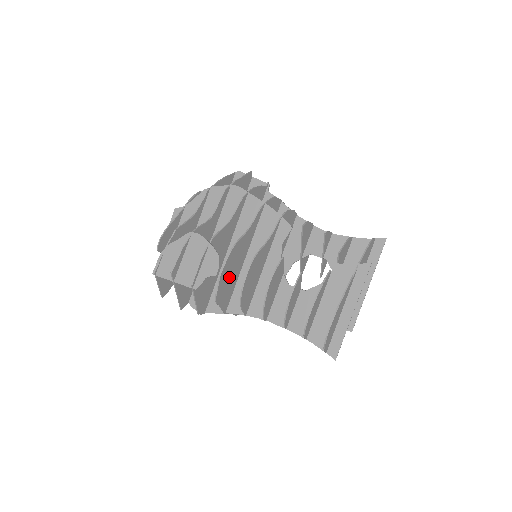
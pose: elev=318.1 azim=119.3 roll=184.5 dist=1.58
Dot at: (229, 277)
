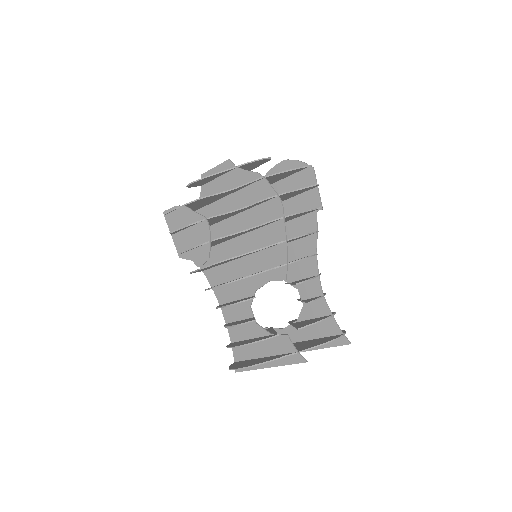
Dot at: occluded
